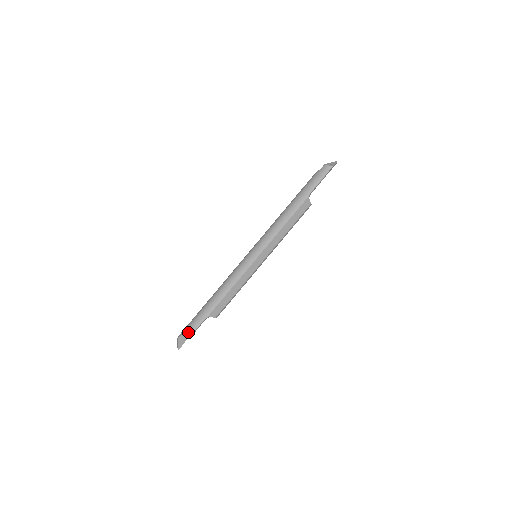
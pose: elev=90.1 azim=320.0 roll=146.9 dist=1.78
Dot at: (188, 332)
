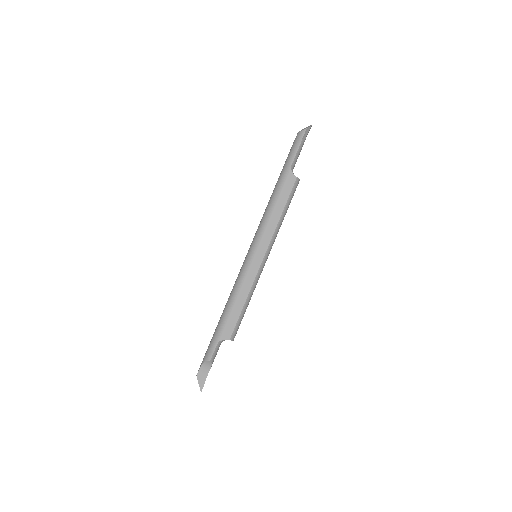
Dot at: (205, 365)
